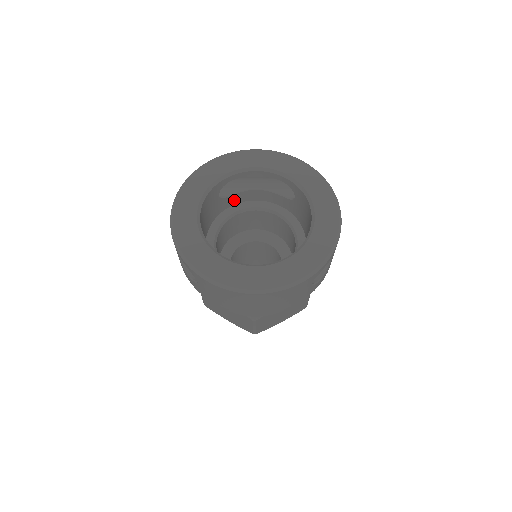
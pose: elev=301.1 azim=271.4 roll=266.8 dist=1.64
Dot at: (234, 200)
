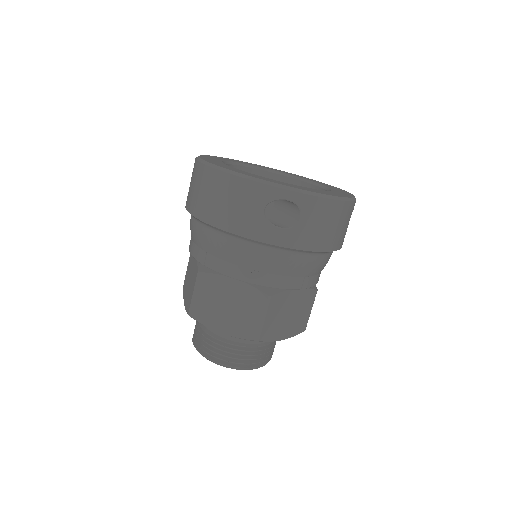
Dot at: occluded
